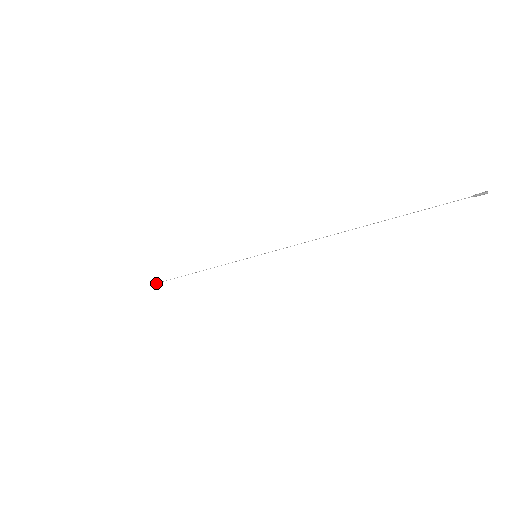
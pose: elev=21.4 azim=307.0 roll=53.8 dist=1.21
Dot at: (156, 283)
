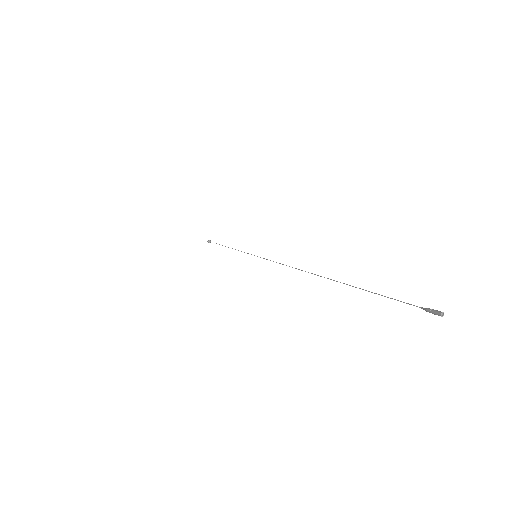
Dot at: (209, 241)
